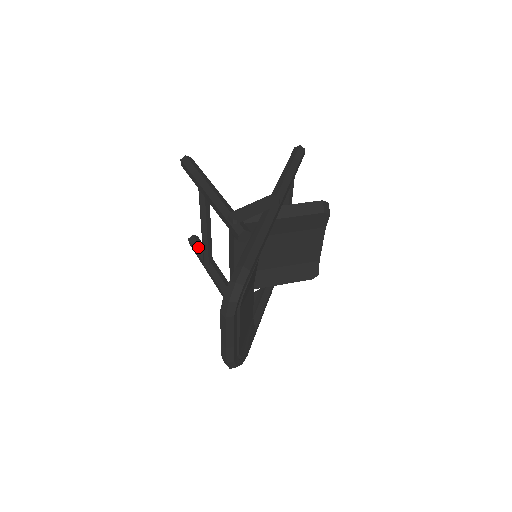
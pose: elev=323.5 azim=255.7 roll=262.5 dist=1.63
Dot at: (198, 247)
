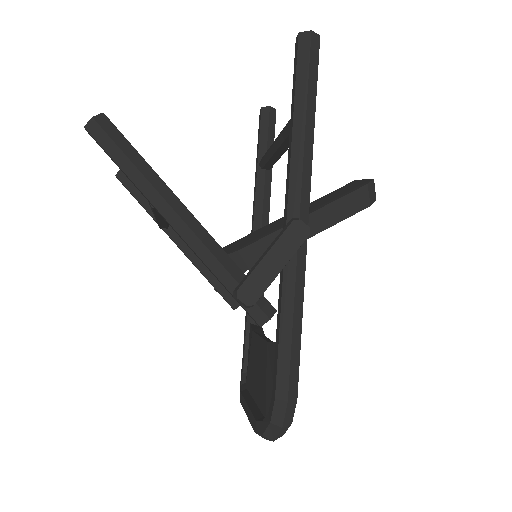
Dot at: (138, 194)
